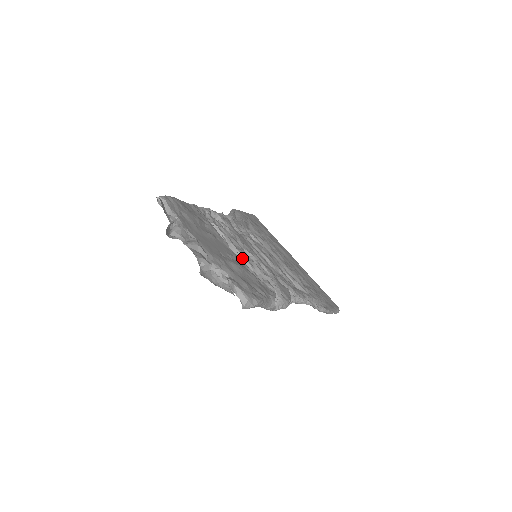
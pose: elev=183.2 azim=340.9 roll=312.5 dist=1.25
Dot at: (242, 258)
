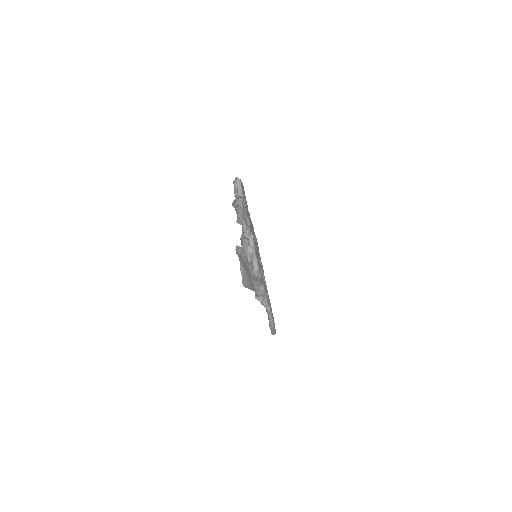
Dot at: occluded
